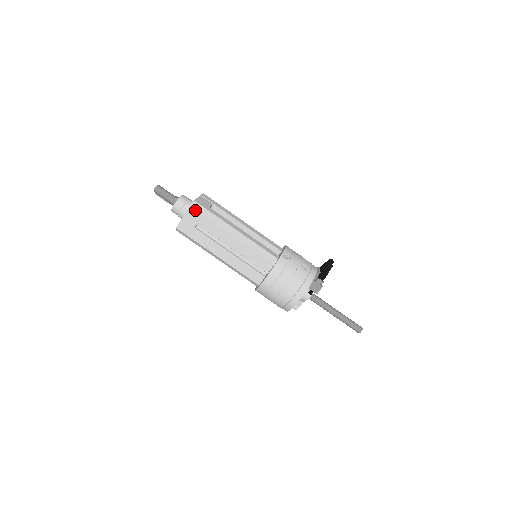
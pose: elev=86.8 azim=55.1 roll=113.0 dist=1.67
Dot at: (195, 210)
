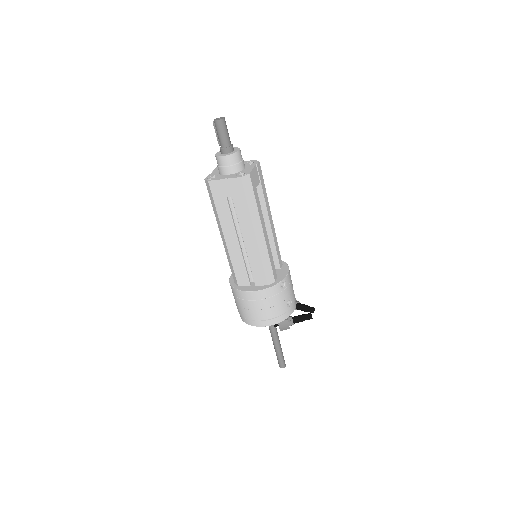
Dot at: (243, 185)
